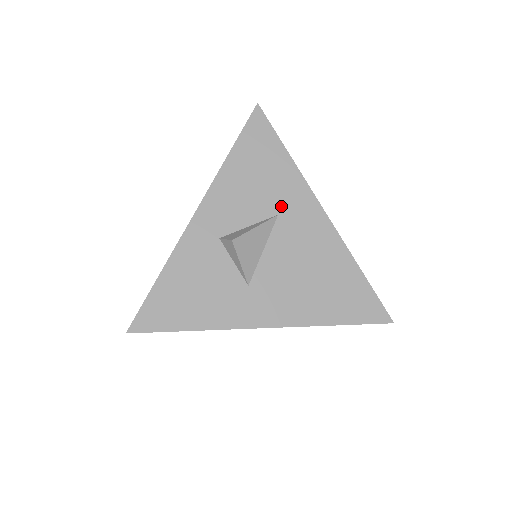
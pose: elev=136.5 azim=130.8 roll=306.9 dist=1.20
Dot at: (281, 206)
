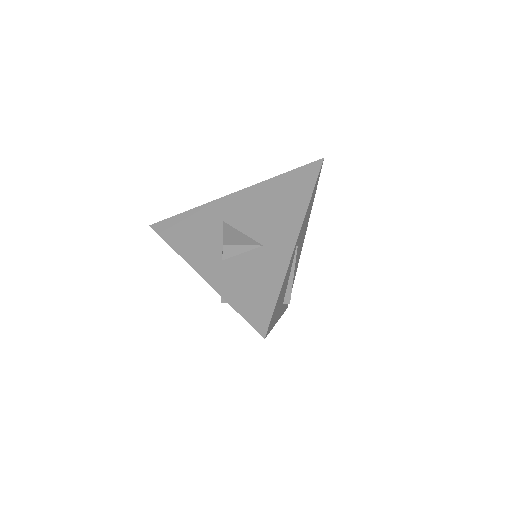
Dot at: (218, 219)
